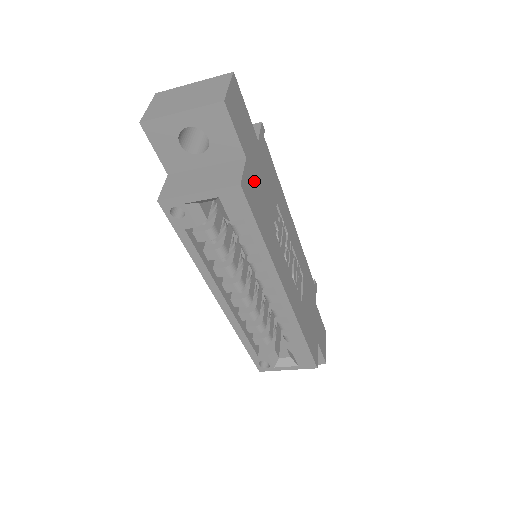
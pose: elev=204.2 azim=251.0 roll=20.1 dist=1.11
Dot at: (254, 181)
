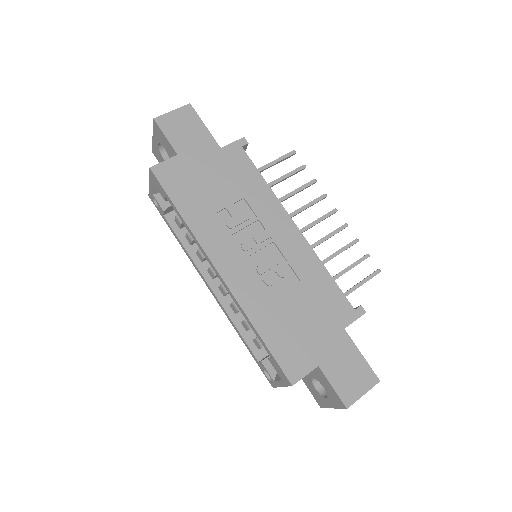
Dot at: (186, 171)
